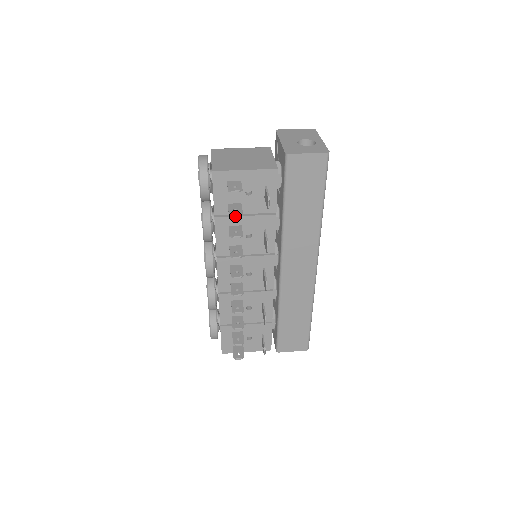
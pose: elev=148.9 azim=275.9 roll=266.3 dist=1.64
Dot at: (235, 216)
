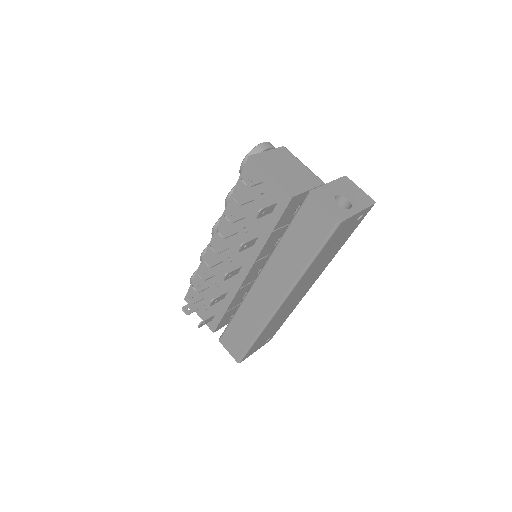
Dot at: (245, 205)
